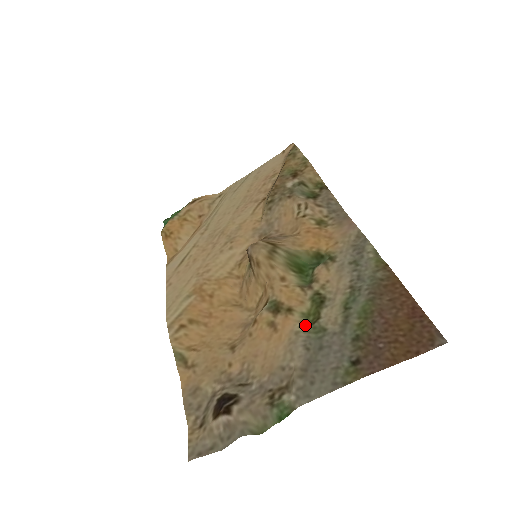
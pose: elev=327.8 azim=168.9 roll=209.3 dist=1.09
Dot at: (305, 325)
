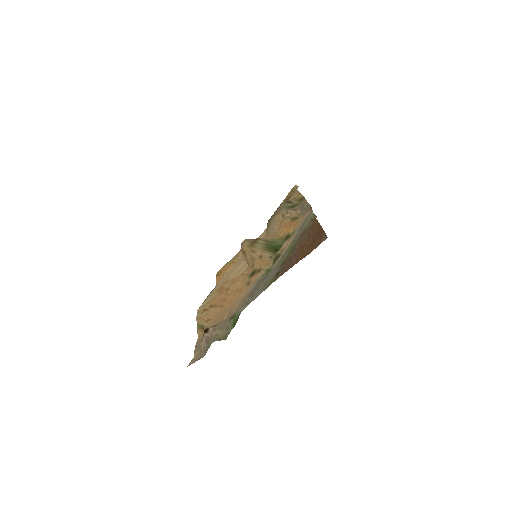
Dot at: (264, 273)
